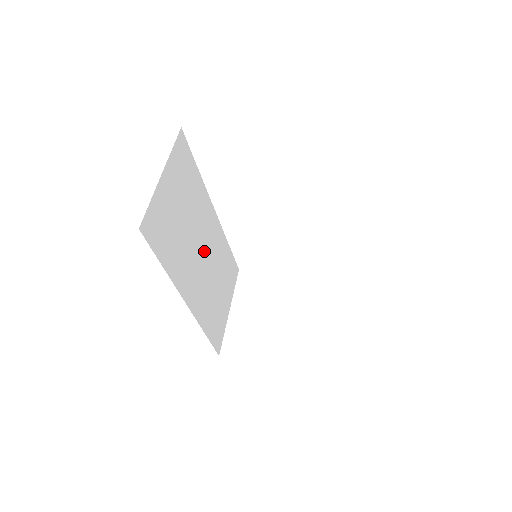
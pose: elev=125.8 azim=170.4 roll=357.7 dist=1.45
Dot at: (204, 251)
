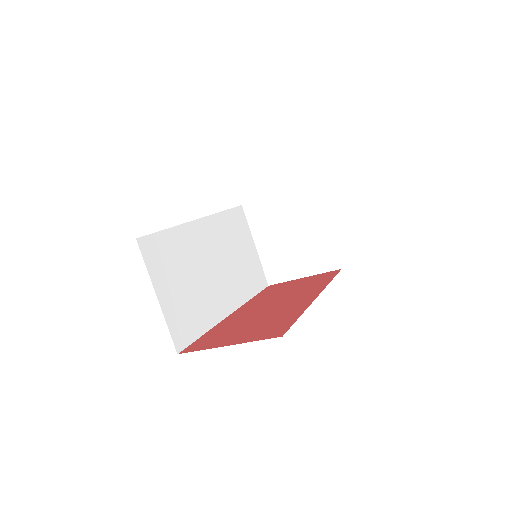
Dot at: (214, 261)
